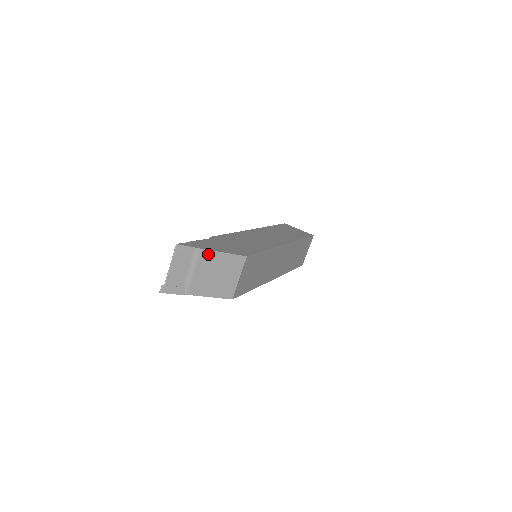
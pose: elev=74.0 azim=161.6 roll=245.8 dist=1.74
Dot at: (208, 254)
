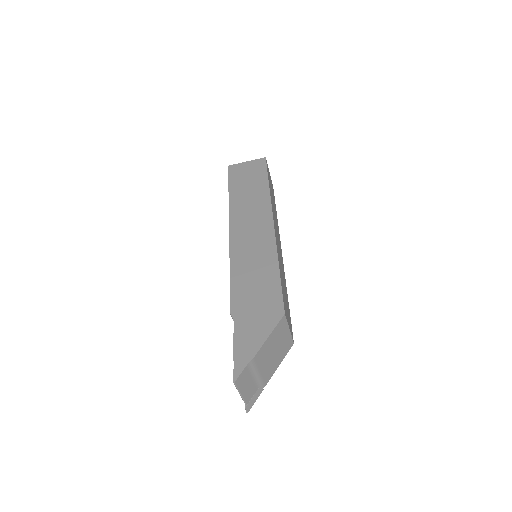
Dot at: (259, 353)
